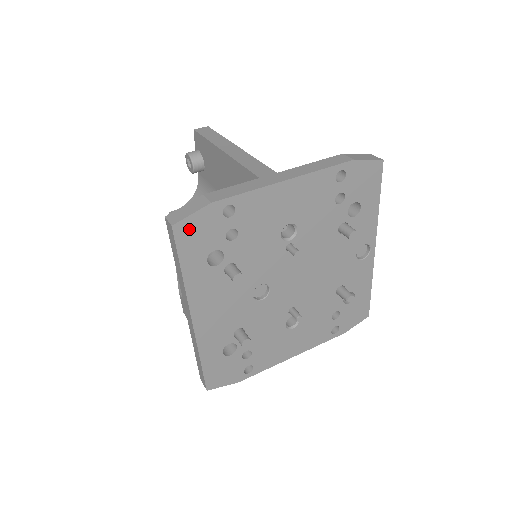
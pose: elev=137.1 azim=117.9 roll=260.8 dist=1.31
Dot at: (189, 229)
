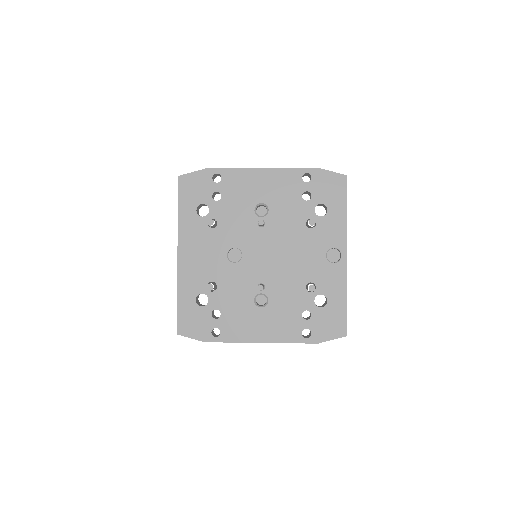
Dot at: (189, 182)
